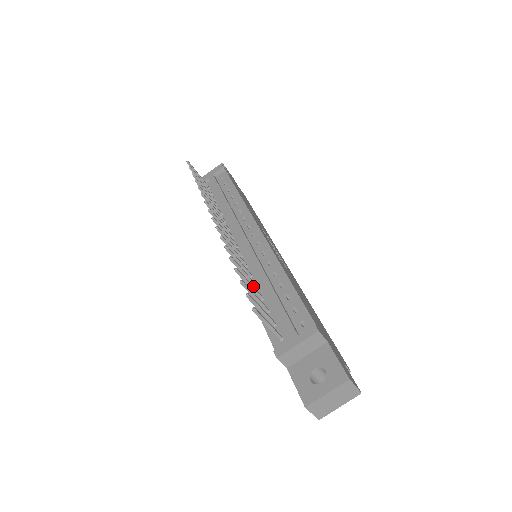
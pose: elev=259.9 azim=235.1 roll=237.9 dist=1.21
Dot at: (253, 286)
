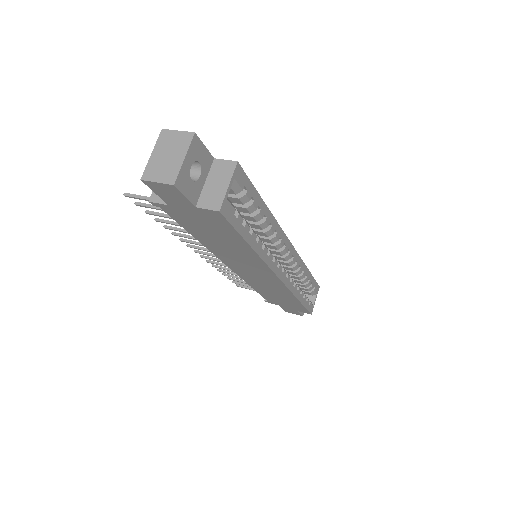
Dot at: occluded
